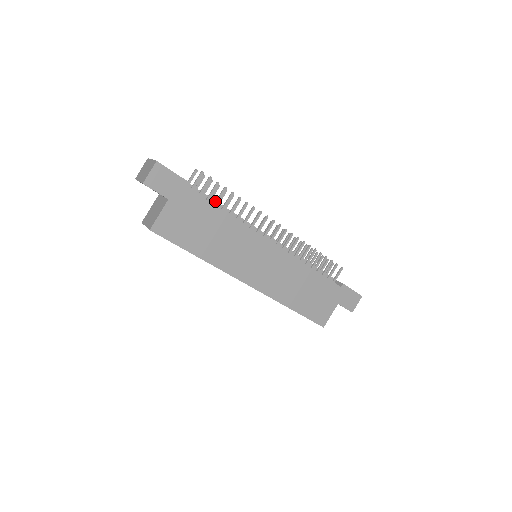
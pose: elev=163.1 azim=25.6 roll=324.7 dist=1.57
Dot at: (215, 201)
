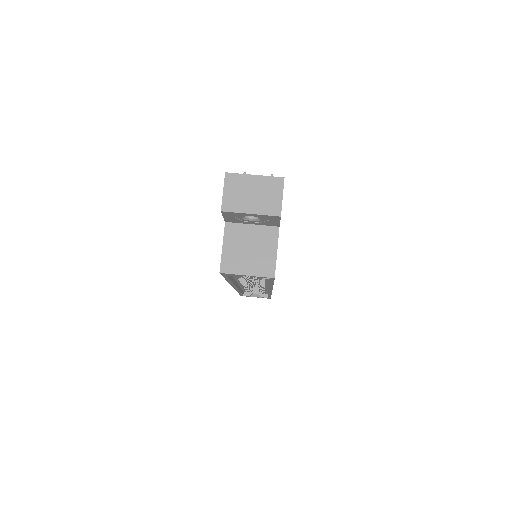
Dot at: occluded
